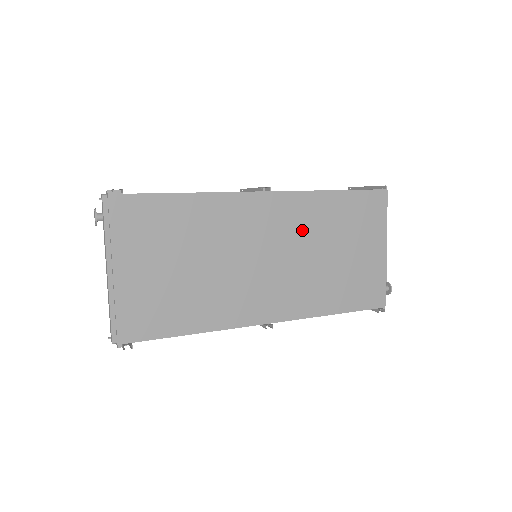
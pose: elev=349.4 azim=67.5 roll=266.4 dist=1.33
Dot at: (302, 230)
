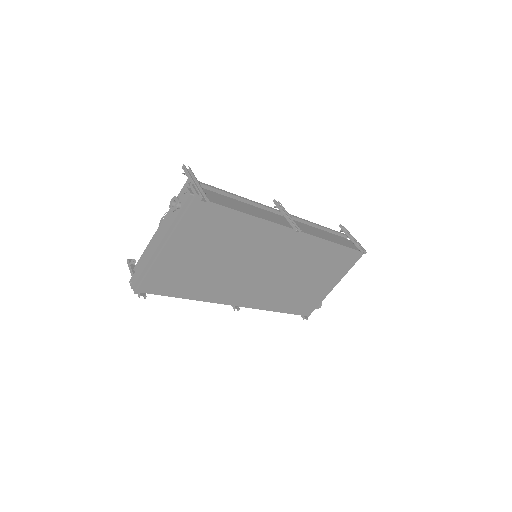
Dot at: (299, 260)
